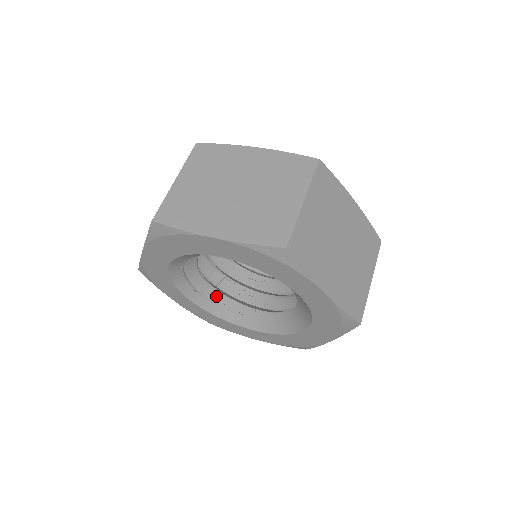
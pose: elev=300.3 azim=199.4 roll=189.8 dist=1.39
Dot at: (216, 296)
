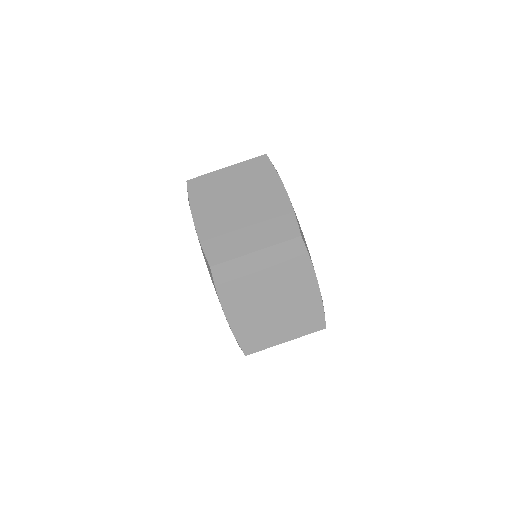
Dot at: occluded
